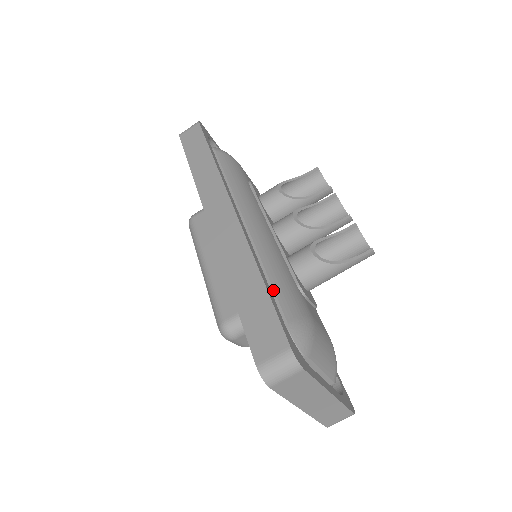
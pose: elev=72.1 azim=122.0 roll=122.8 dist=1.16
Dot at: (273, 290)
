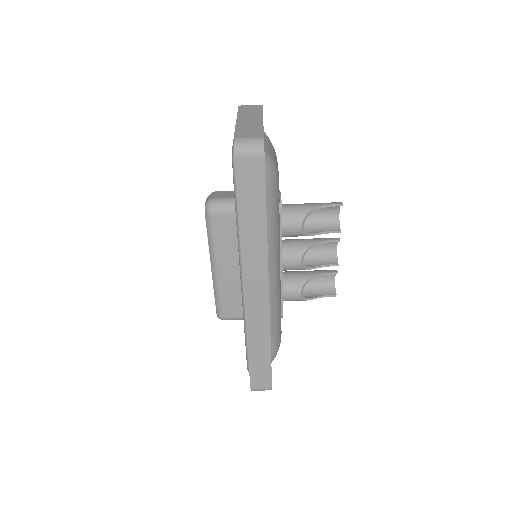
Dot at: occluded
